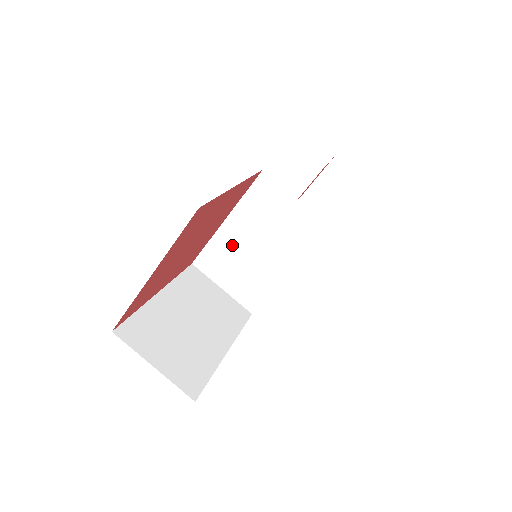
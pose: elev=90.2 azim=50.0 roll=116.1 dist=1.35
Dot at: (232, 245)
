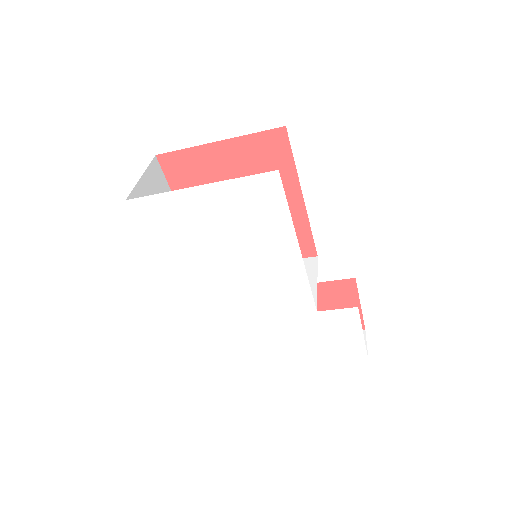
Dot at: occluded
